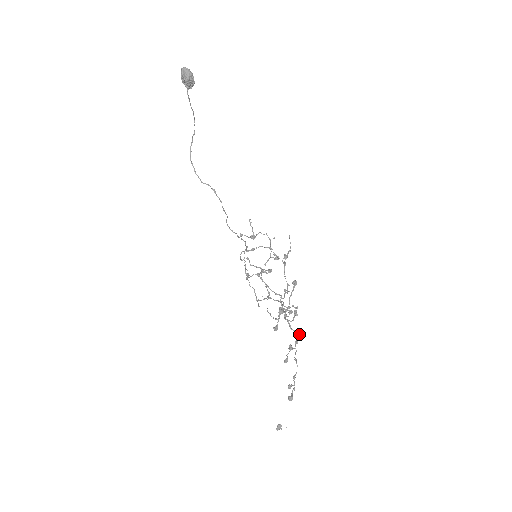
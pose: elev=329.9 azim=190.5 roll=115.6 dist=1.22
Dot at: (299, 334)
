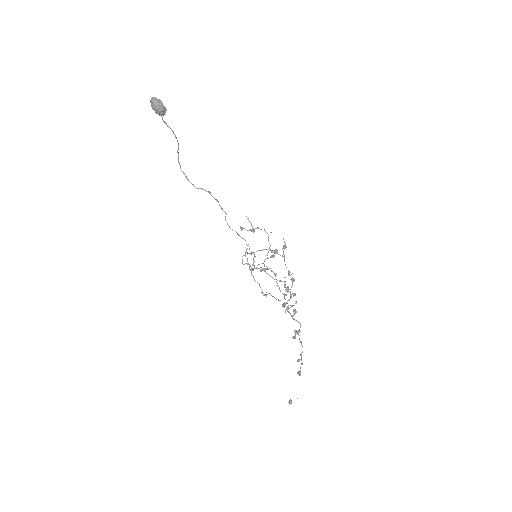
Dot at: occluded
